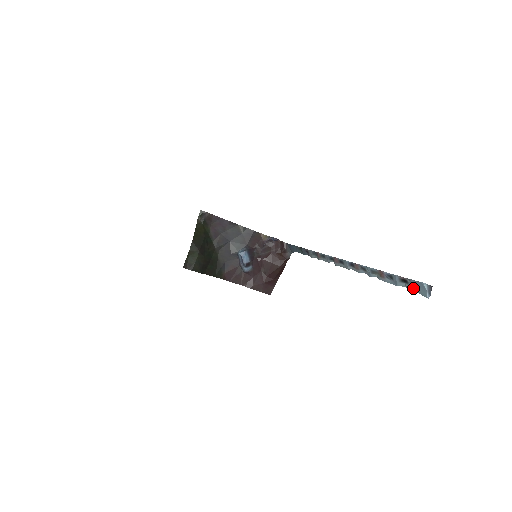
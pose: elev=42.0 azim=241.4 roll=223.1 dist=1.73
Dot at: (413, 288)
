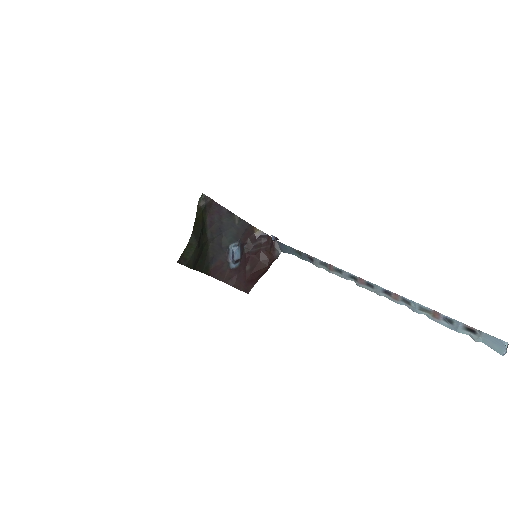
Dot at: (482, 340)
